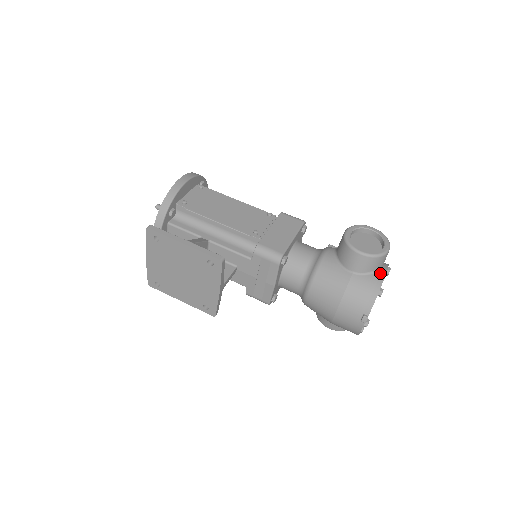
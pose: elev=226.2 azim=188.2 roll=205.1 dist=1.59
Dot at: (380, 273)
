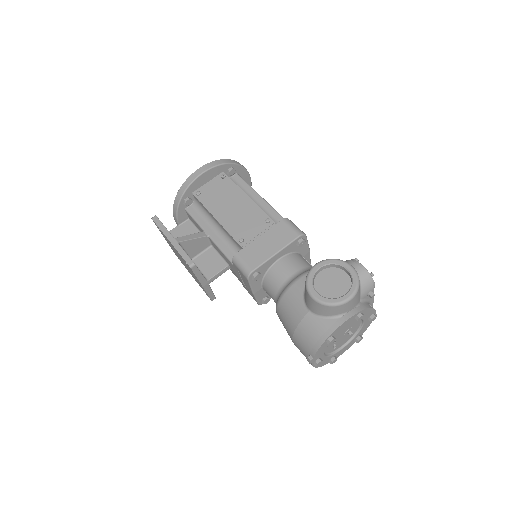
Dot at: (337, 320)
